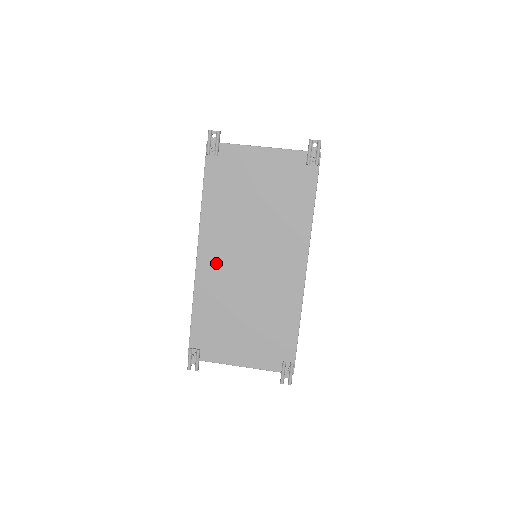
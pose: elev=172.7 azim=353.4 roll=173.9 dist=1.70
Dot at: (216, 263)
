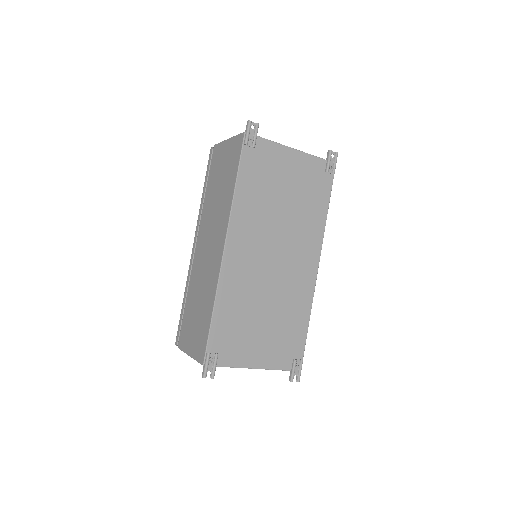
Dot at: (242, 258)
